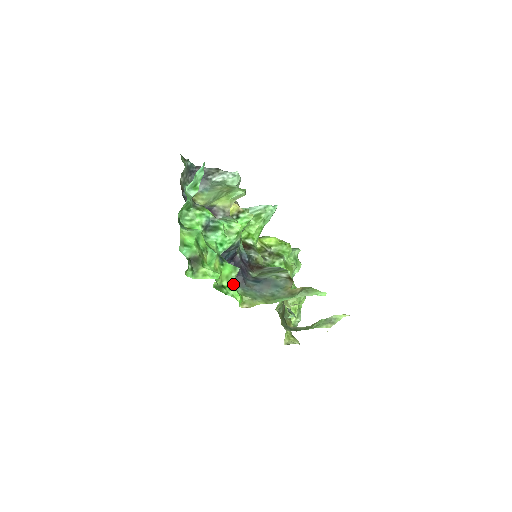
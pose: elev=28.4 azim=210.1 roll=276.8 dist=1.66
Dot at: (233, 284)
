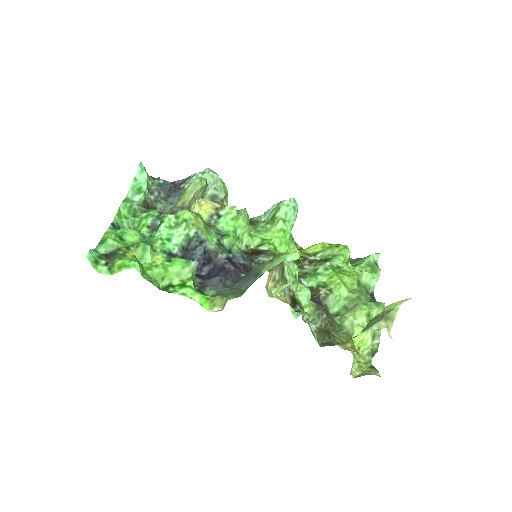
Dot at: (188, 282)
